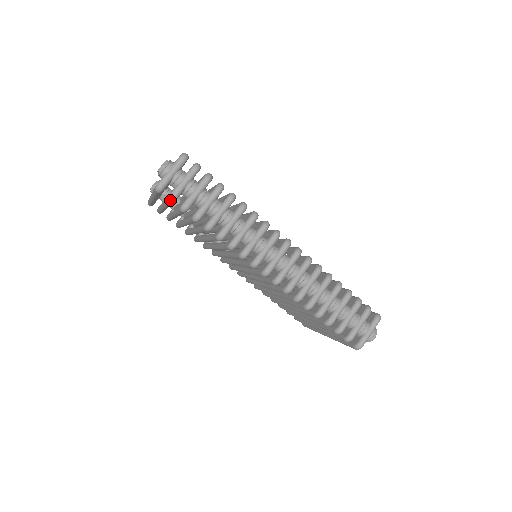
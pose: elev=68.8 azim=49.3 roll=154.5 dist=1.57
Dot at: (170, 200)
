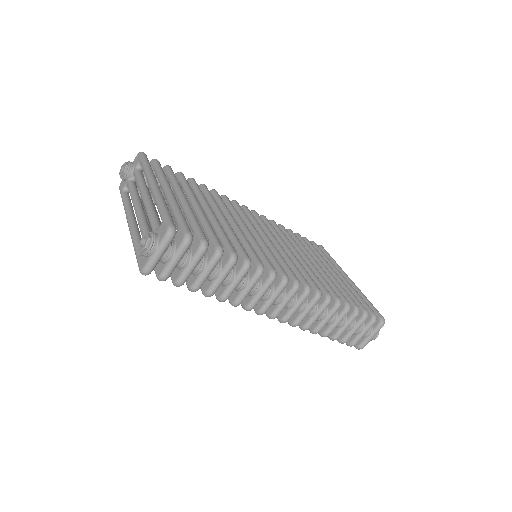
Dot at: occluded
